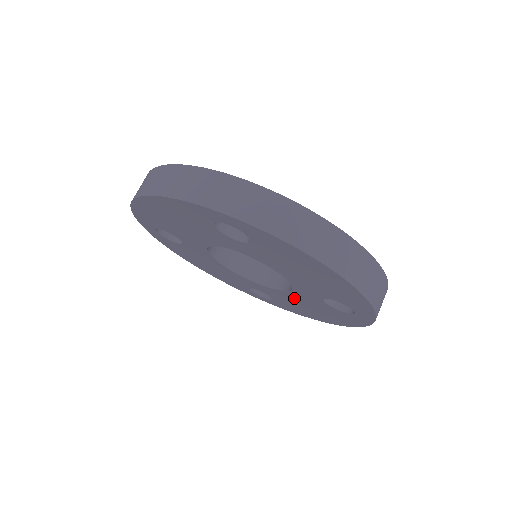
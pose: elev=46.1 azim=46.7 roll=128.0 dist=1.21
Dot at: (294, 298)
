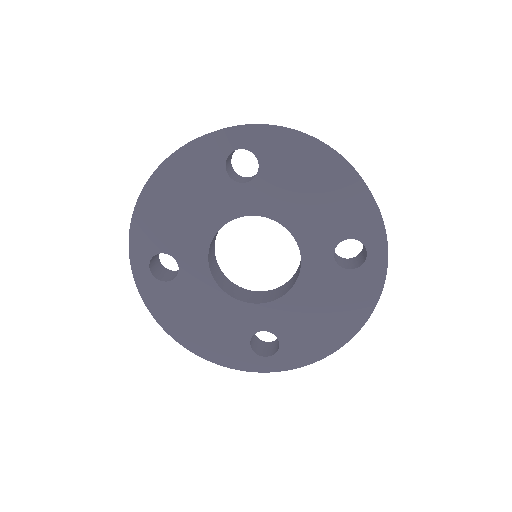
Dot at: (304, 298)
